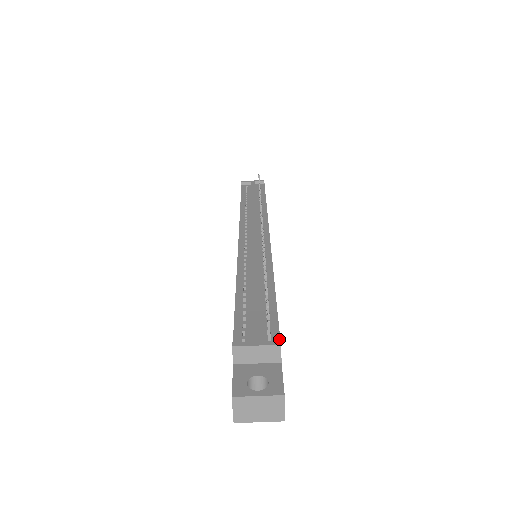
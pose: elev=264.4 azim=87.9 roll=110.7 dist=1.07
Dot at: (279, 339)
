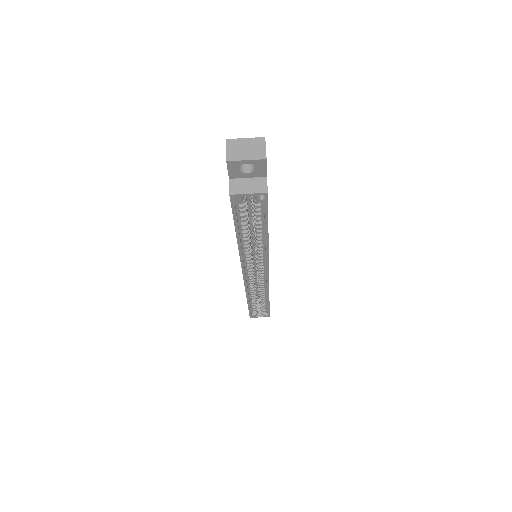
Dot at: occluded
